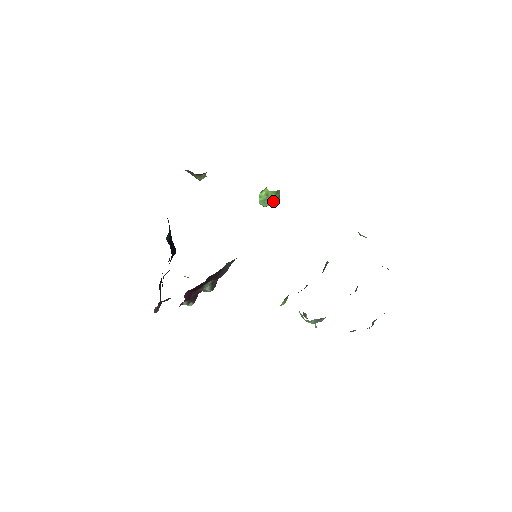
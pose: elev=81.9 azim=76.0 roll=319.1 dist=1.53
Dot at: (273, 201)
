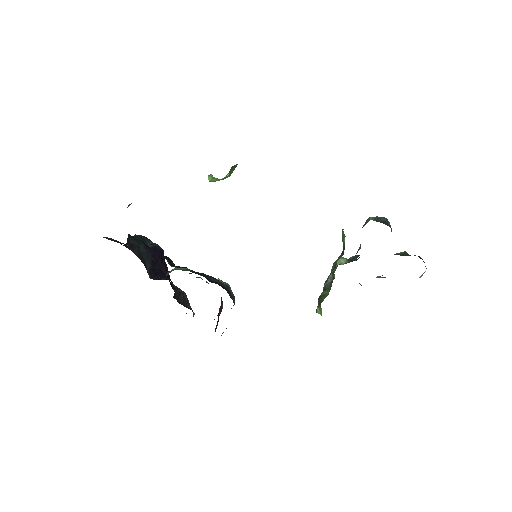
Dot at: (230, 174)
